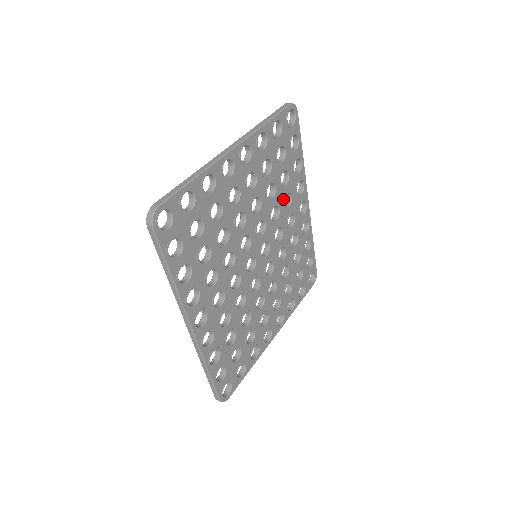
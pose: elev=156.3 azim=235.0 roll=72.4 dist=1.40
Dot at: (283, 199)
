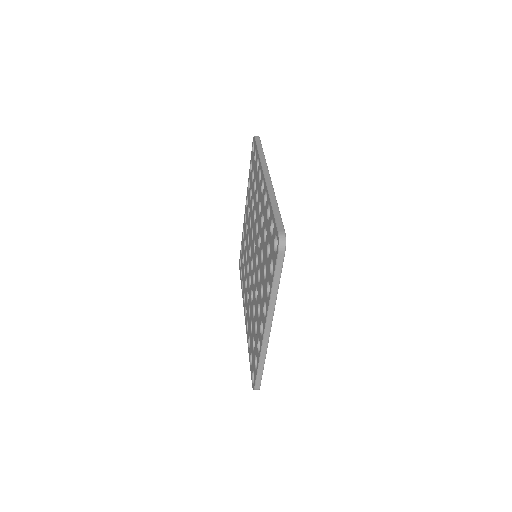
Dot at: occluded
